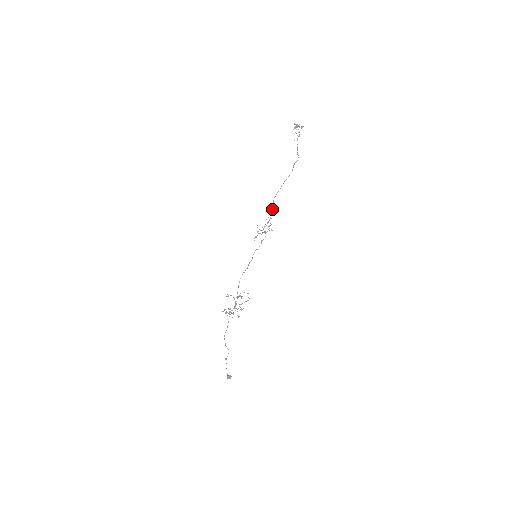
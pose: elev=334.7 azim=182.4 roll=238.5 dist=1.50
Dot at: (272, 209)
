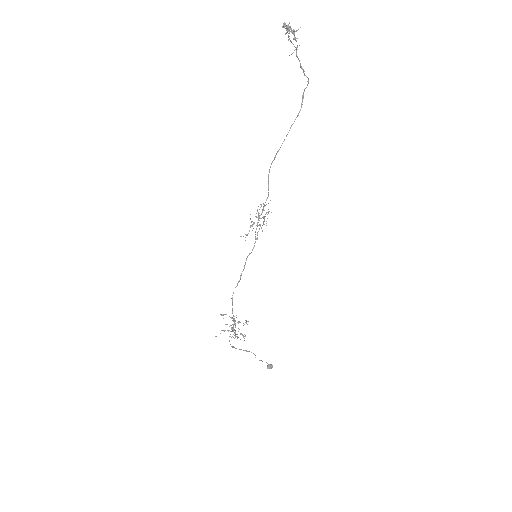
Dot at: occluded
